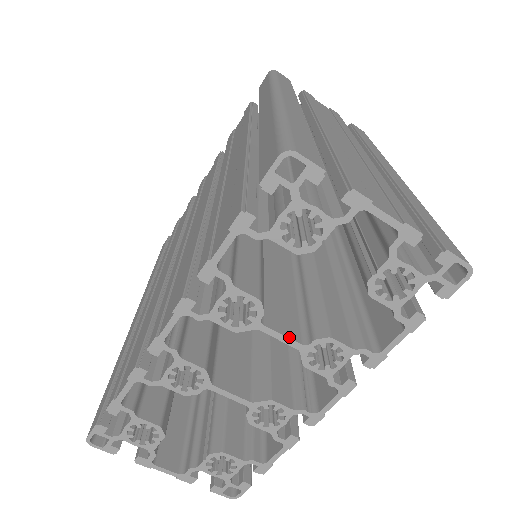
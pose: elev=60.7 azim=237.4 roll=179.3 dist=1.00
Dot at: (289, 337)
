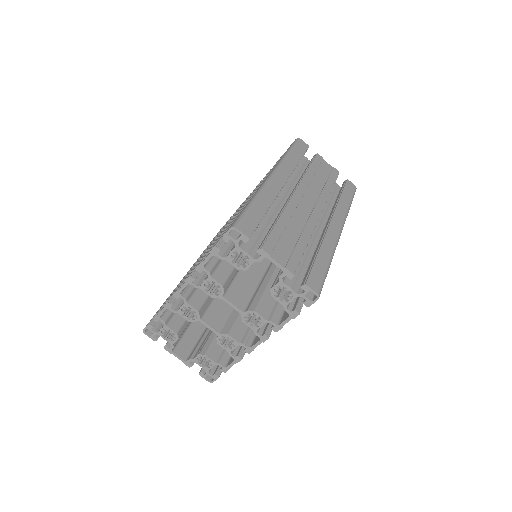
Dot at: (236, 306)
